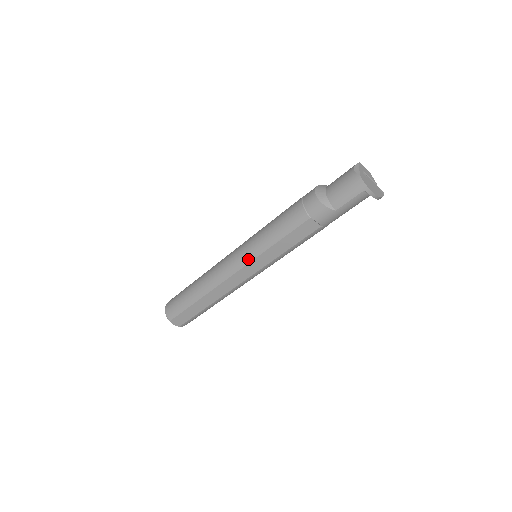
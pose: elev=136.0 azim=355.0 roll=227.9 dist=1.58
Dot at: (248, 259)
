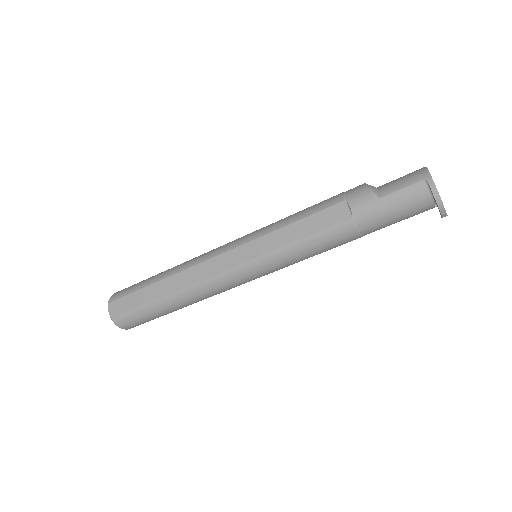
Dot at: (247, 239)
